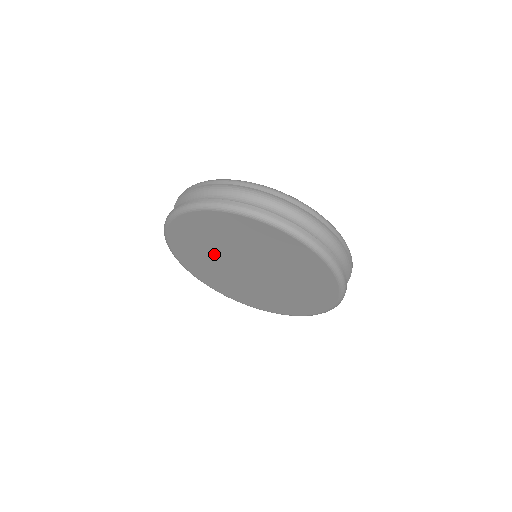
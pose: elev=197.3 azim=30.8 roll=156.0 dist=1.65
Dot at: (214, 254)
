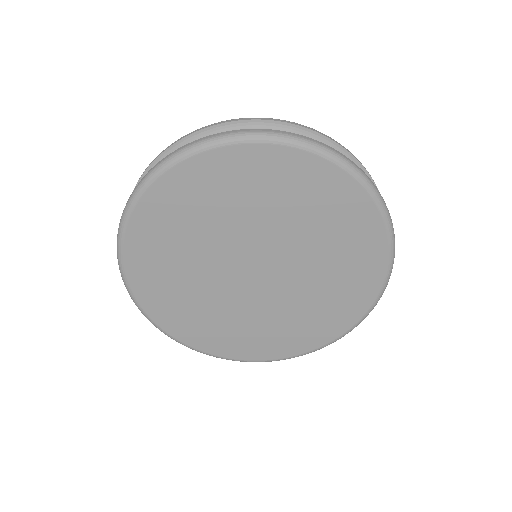
Dot at: (234, 224)
